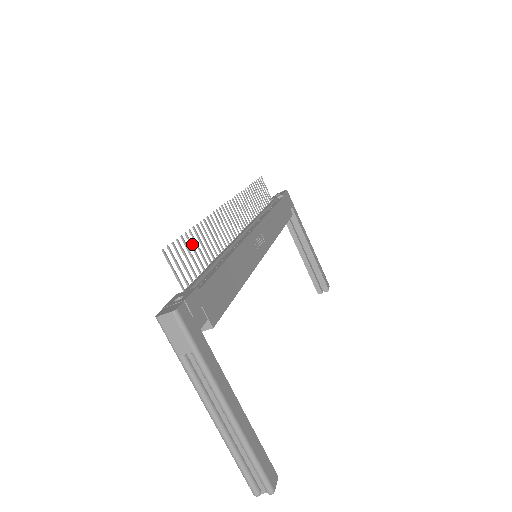
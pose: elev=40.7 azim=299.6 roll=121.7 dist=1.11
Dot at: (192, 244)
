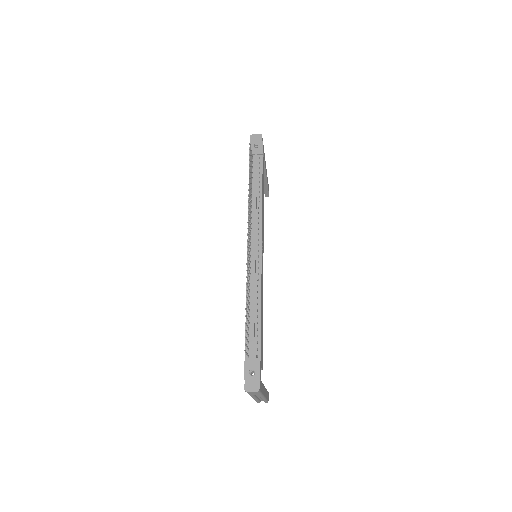
Dot at: occluded
